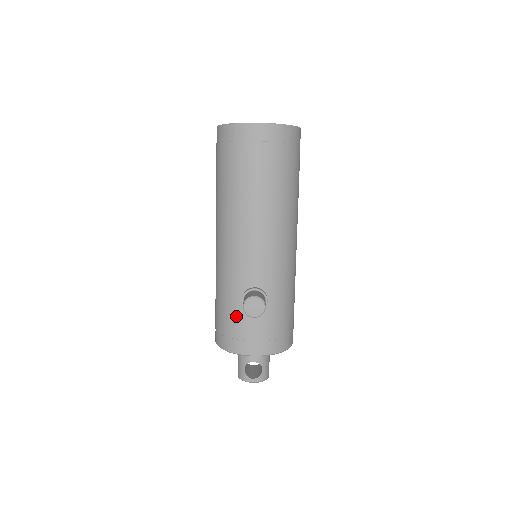
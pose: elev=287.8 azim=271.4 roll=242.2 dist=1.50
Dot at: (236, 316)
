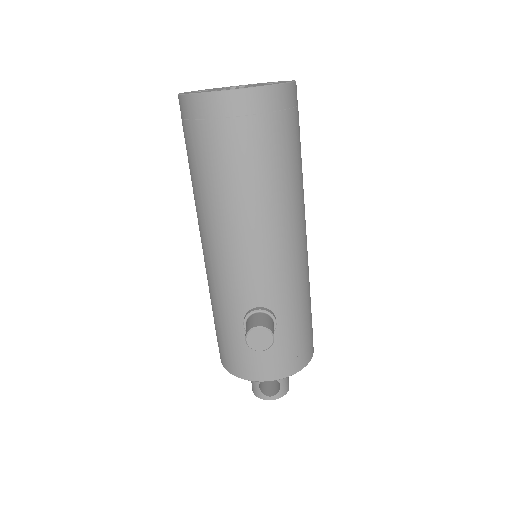
Dot at: (240, 339)
